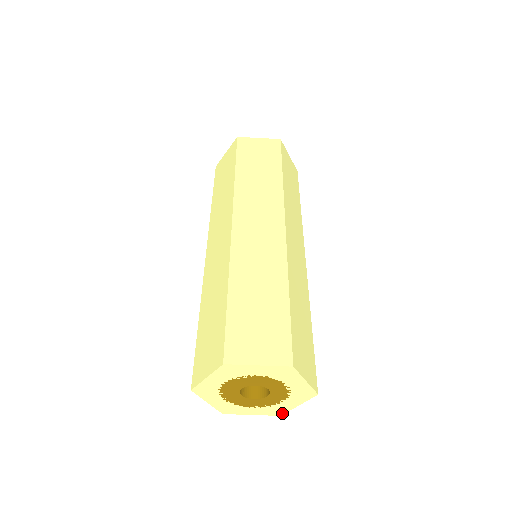
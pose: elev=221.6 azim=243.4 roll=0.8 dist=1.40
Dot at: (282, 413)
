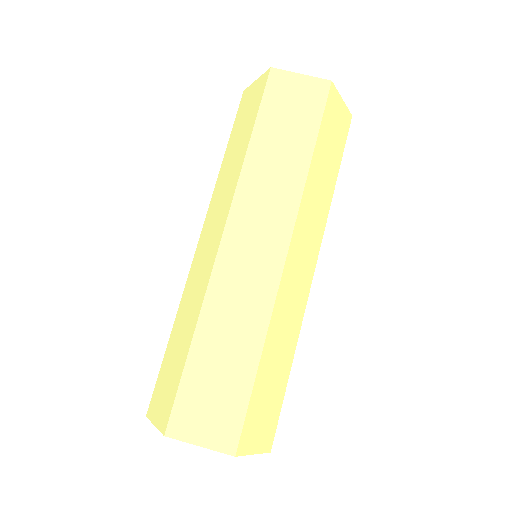
Dot at: occluded
